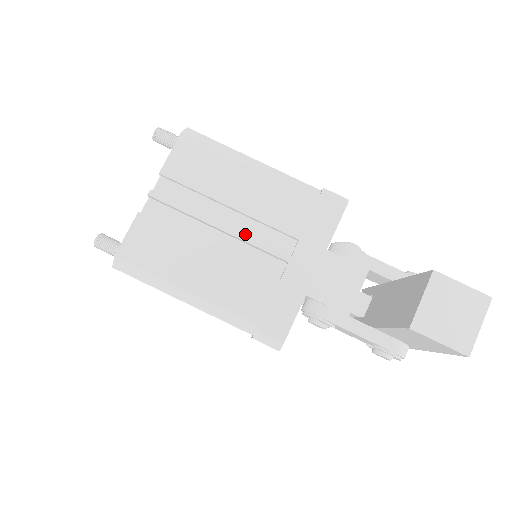
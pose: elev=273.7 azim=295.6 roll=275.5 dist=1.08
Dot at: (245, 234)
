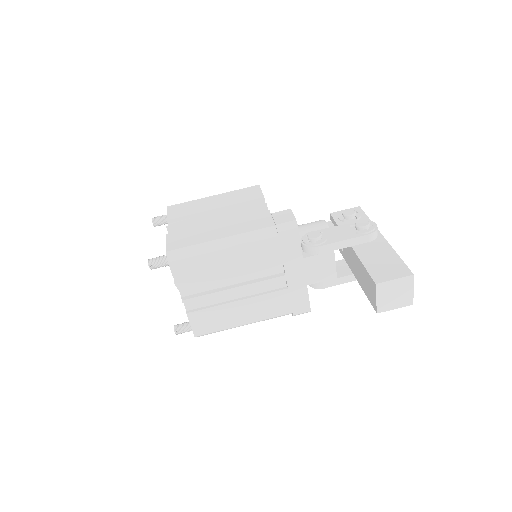
Dot at: (250, 279)
